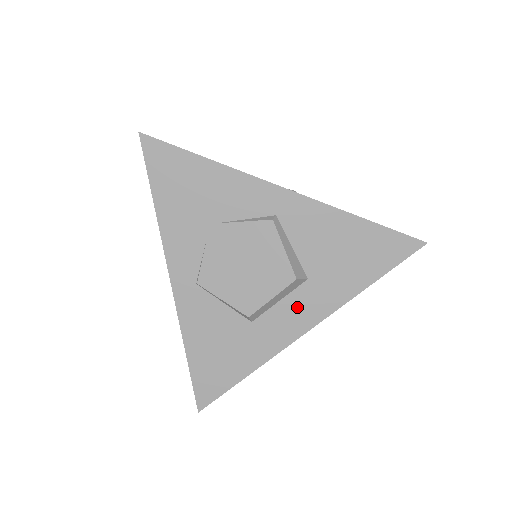
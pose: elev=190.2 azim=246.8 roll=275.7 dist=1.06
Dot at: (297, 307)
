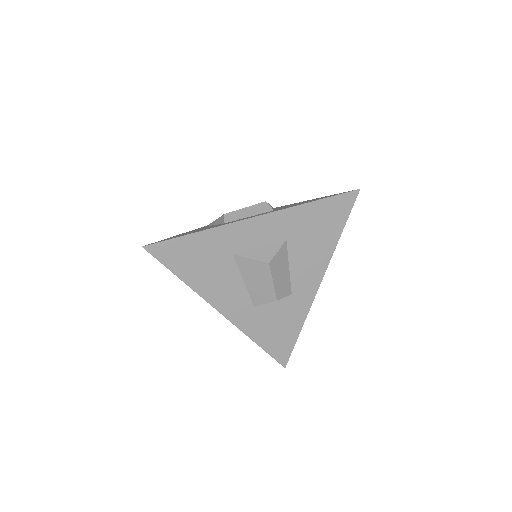
Dot at: occluded
